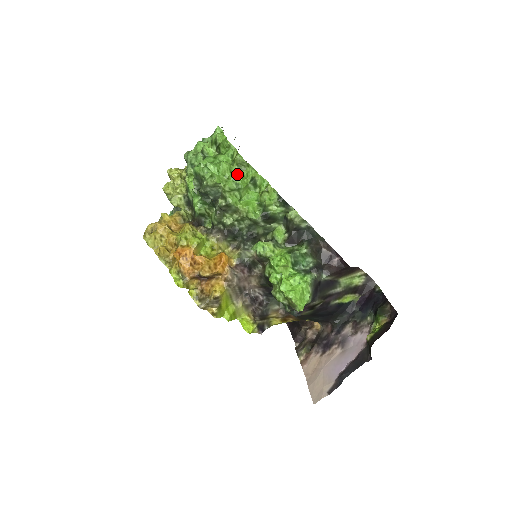
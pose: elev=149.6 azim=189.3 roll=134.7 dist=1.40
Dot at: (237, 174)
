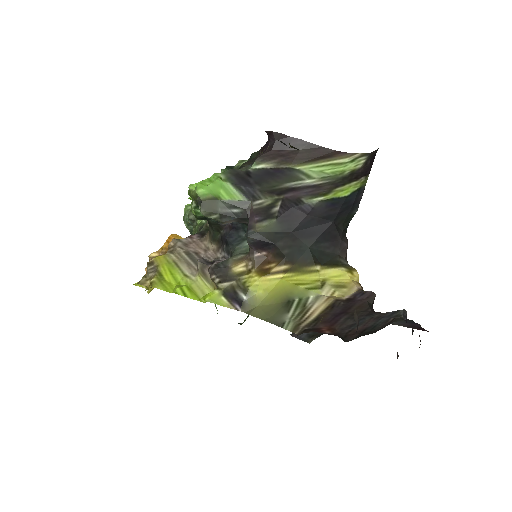
Dot at: occluded
